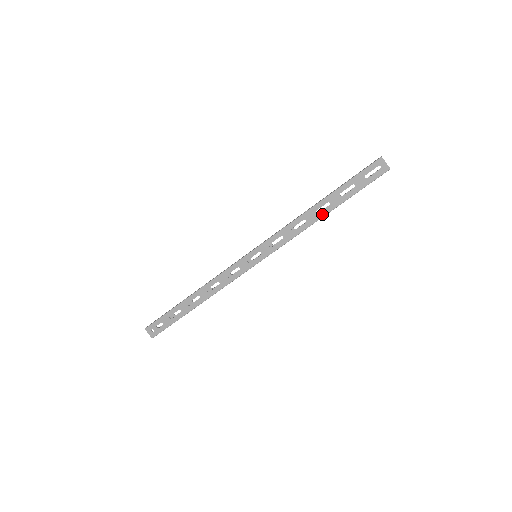
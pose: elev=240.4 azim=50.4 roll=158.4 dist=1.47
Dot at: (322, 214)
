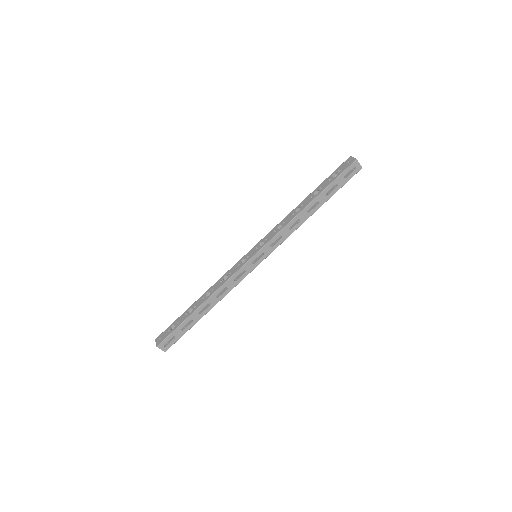
Dot at: (313, 212)
